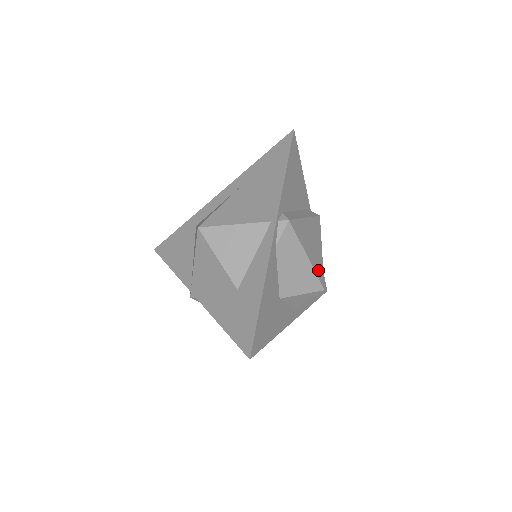
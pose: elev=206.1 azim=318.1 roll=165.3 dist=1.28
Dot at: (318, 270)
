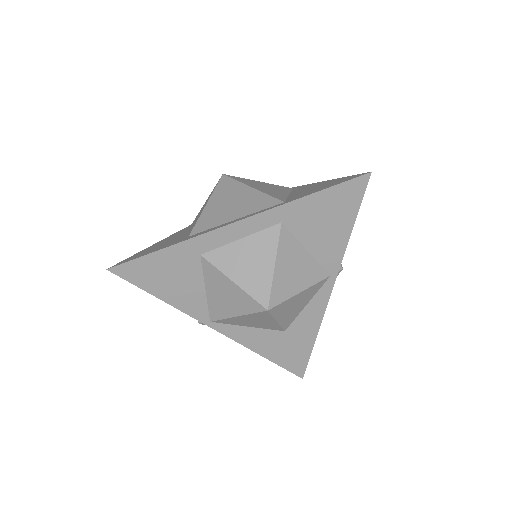
Dot at: occluded
